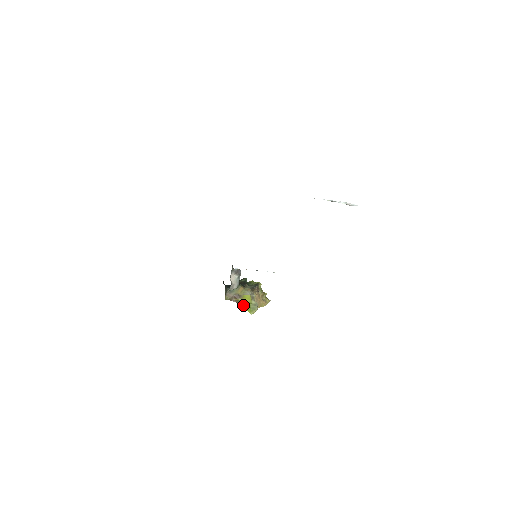
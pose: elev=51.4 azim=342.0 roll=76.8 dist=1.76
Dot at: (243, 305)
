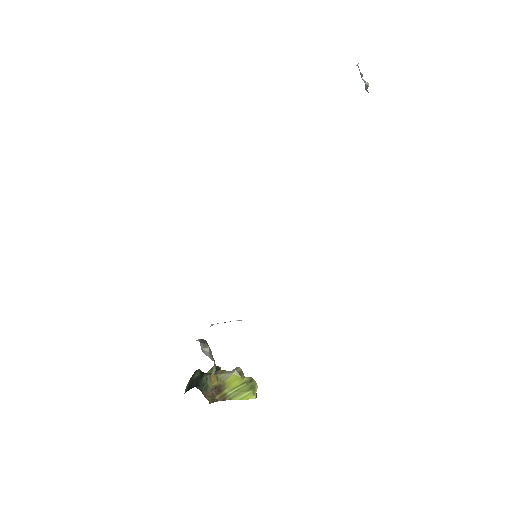
Dot at: (235, 395)
